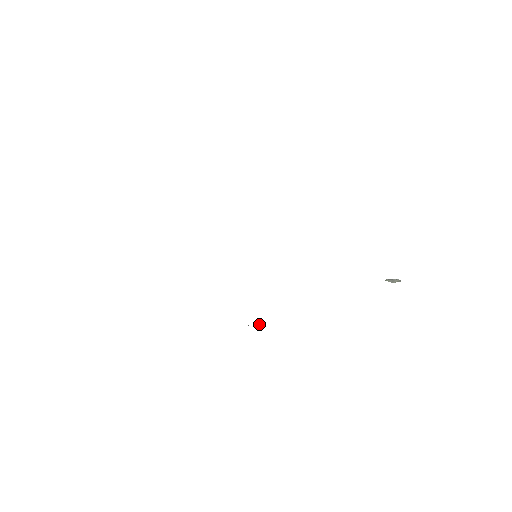
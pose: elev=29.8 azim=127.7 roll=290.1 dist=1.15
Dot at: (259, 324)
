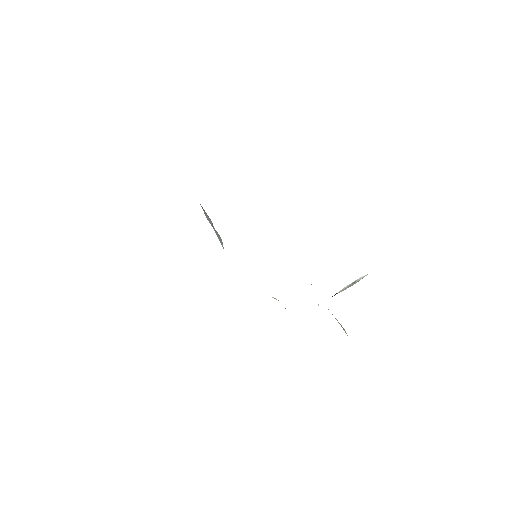
Dot at: occluded
